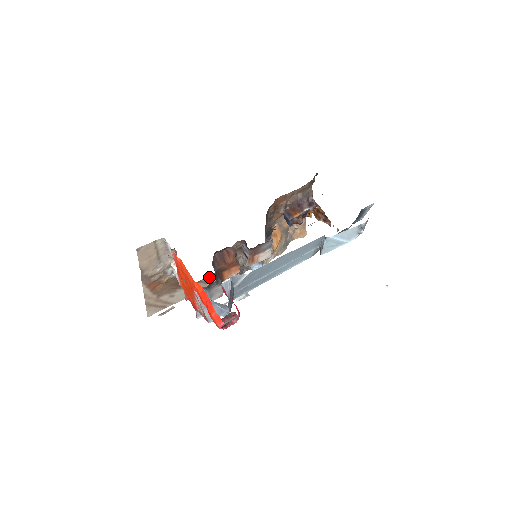
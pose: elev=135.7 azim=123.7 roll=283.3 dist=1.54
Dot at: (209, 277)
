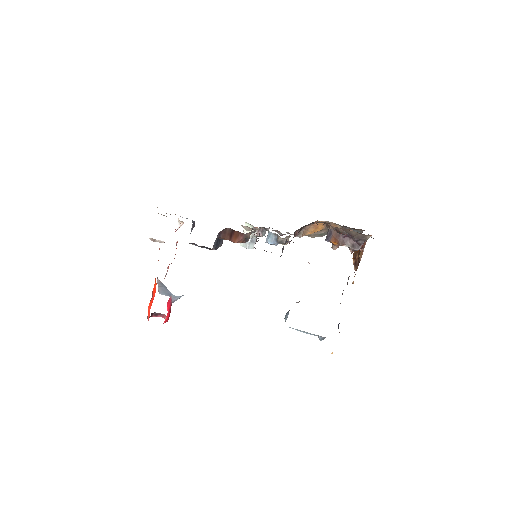
Dot at: occluded
